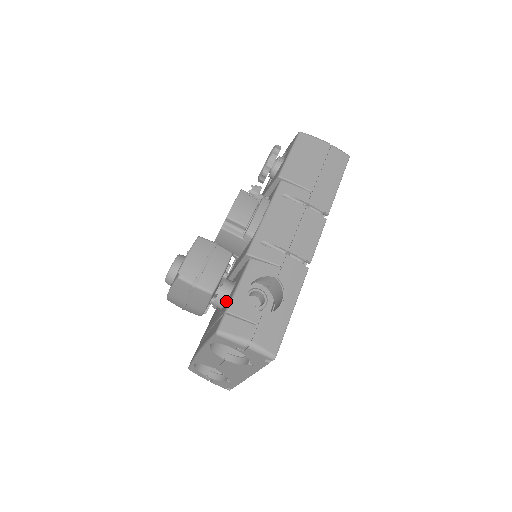
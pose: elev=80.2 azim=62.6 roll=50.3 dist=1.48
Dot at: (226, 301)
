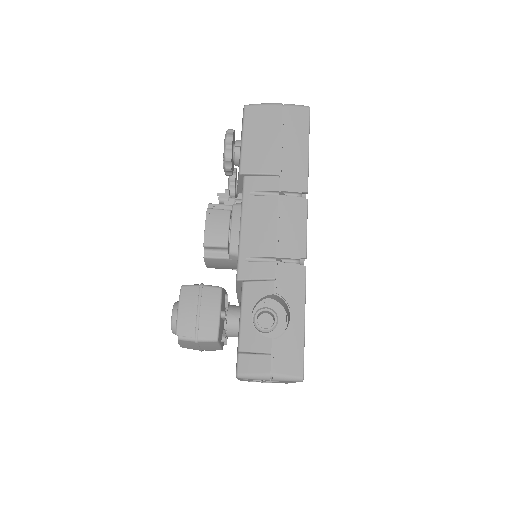
Dot at: (238, 331)
